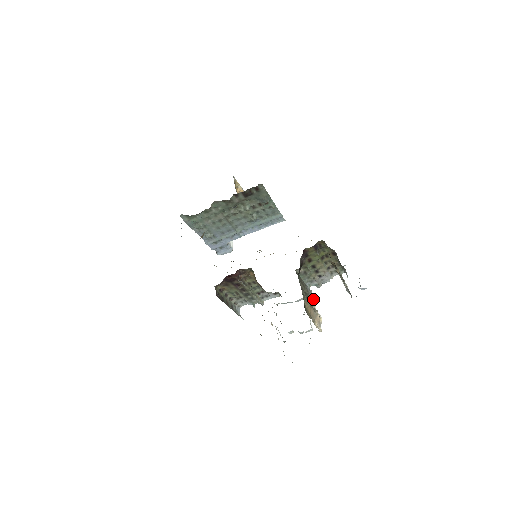
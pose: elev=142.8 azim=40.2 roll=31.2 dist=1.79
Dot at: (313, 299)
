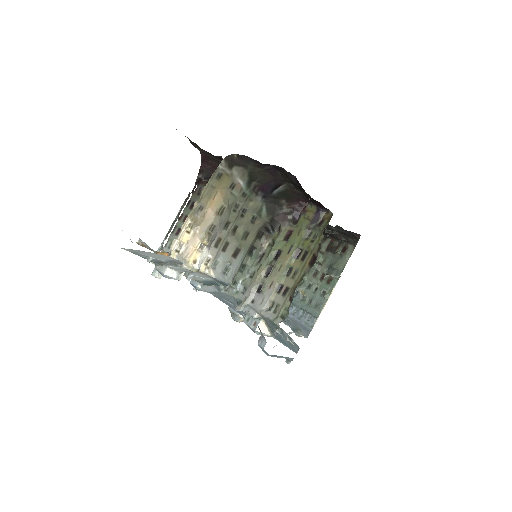
Dot at: (220, 275)
